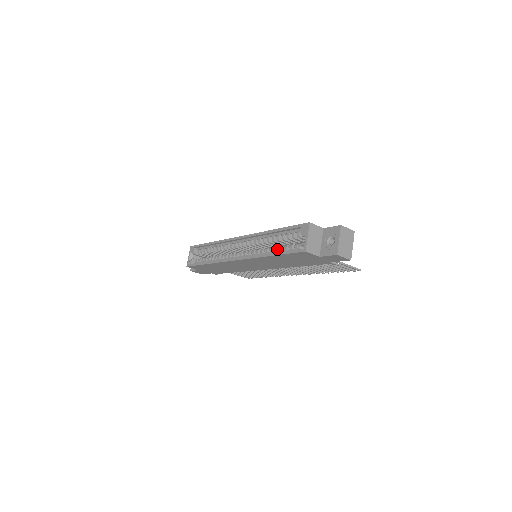
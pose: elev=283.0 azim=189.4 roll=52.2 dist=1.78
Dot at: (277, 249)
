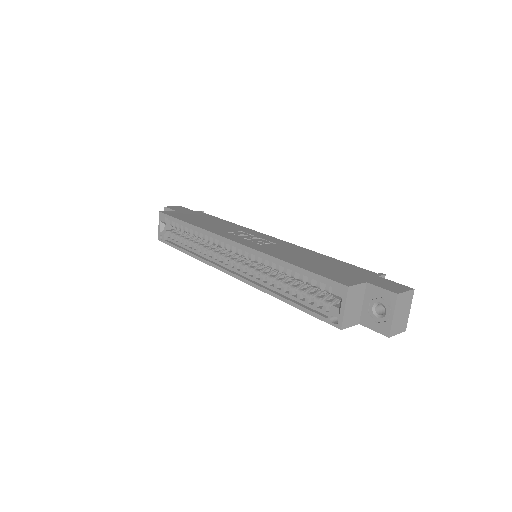
Dot at: (293, 292)
